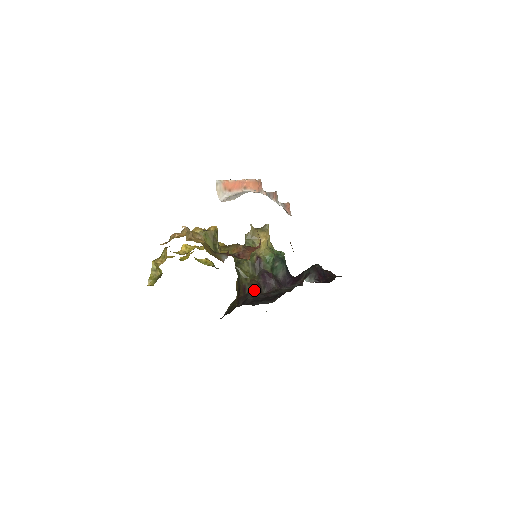
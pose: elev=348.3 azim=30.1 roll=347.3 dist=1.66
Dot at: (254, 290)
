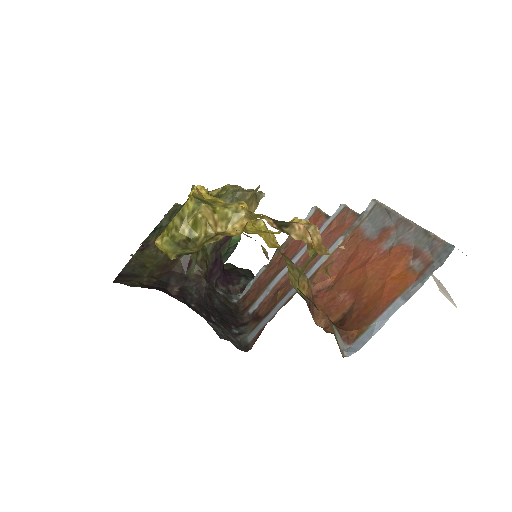
Dot at: (204, 283)
